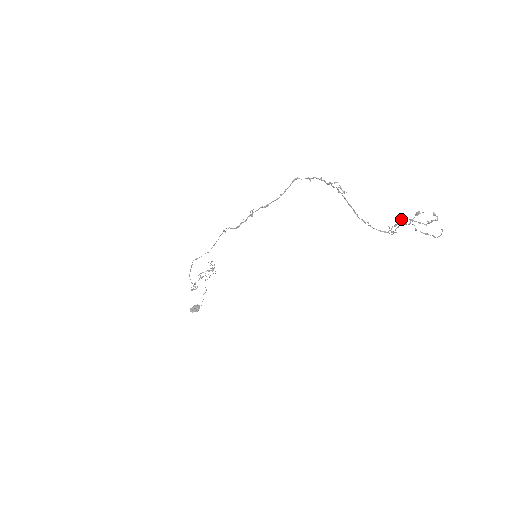
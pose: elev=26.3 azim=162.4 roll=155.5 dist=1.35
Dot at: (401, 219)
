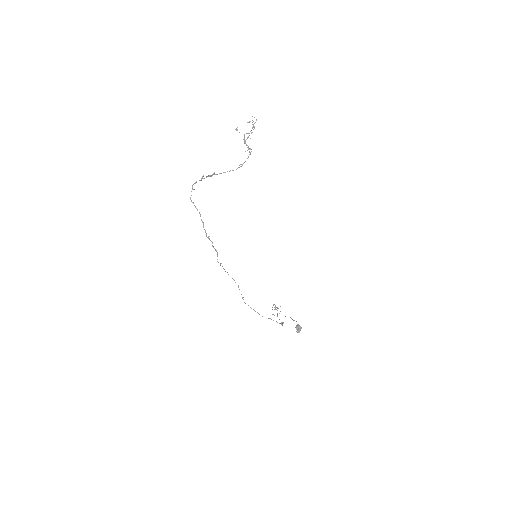
Dot at: occluded
